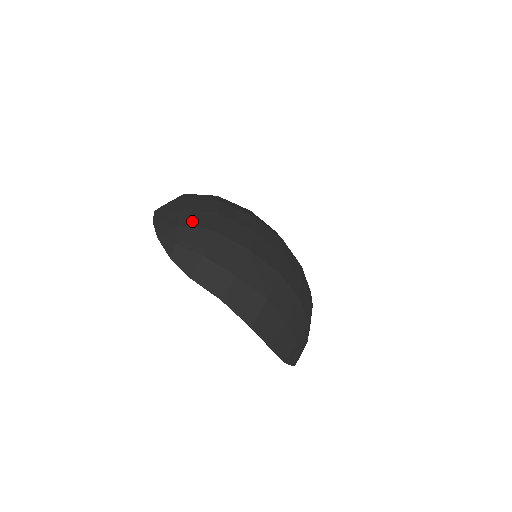
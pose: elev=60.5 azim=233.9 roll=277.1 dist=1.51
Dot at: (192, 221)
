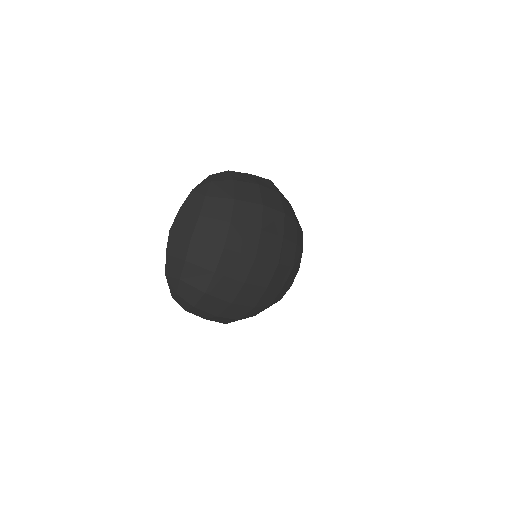
Dot at: (192, 278)
